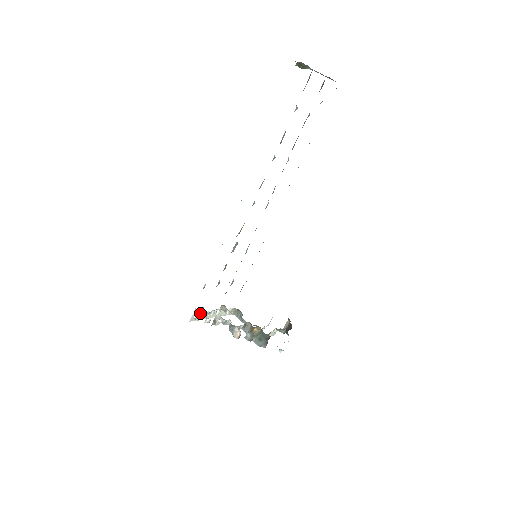
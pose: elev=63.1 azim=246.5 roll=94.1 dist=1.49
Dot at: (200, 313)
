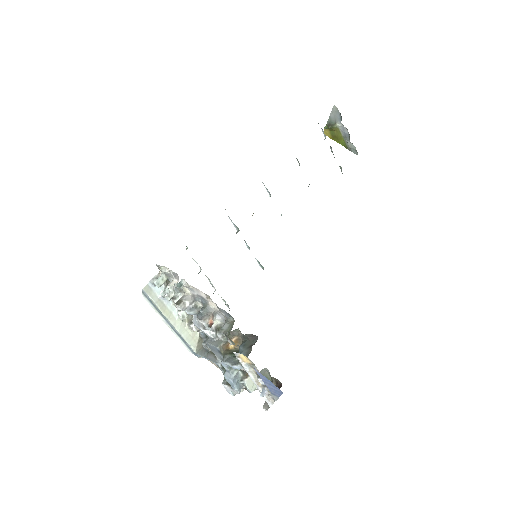
Dot at: (161, 290)
